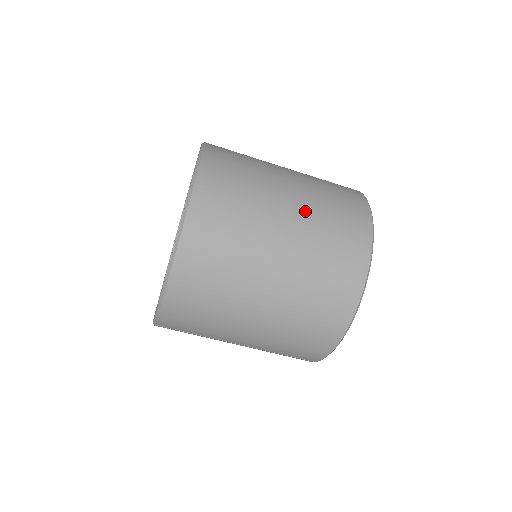
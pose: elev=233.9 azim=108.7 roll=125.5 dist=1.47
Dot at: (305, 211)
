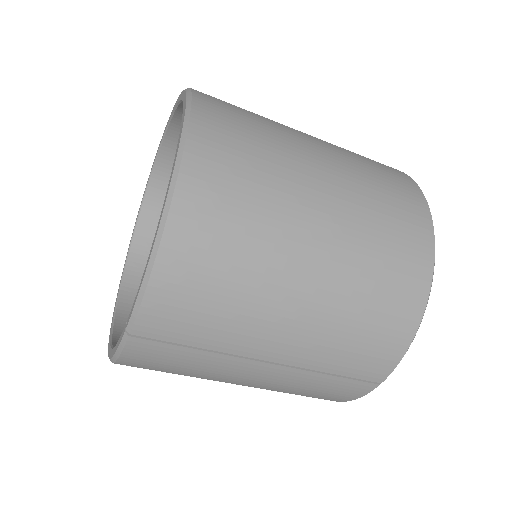
Dot at: (332, 146)
